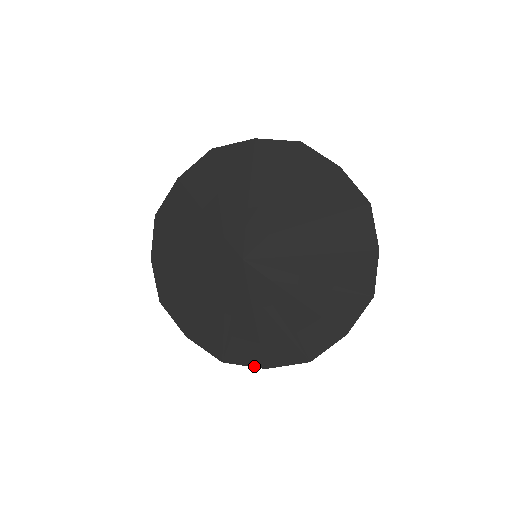
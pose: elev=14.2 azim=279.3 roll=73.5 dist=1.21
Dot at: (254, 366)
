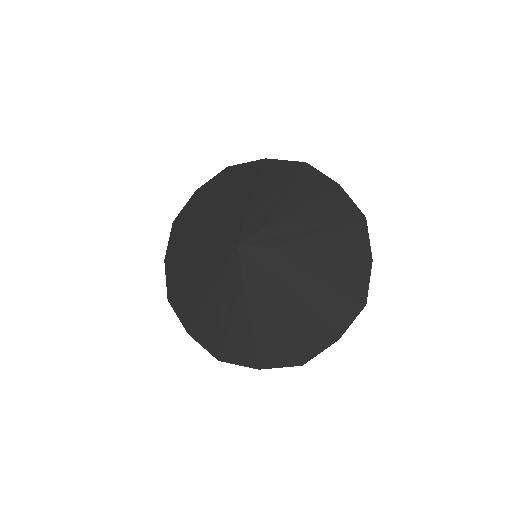
Dot at: (248, 366)
